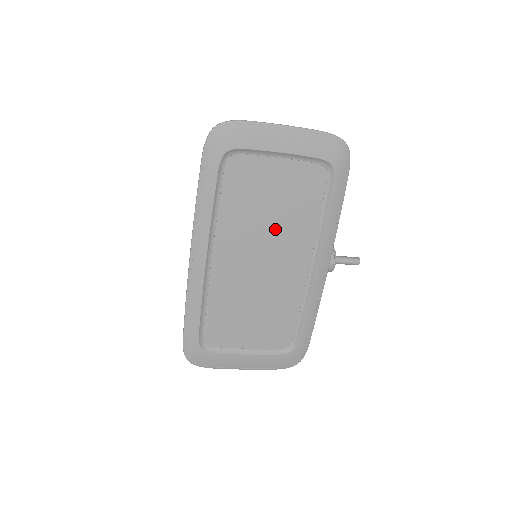
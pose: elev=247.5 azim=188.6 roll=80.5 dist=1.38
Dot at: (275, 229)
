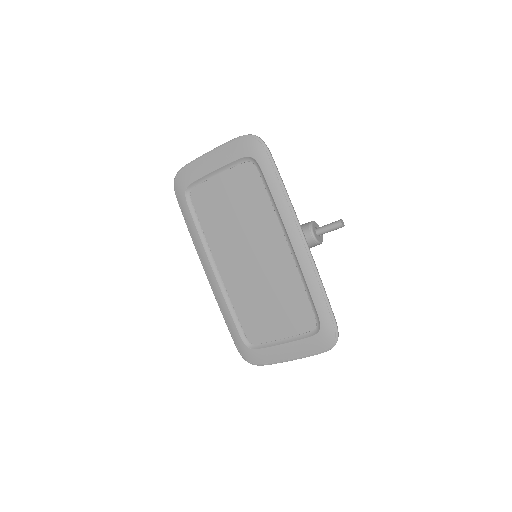
Dot at: (245, 227)
